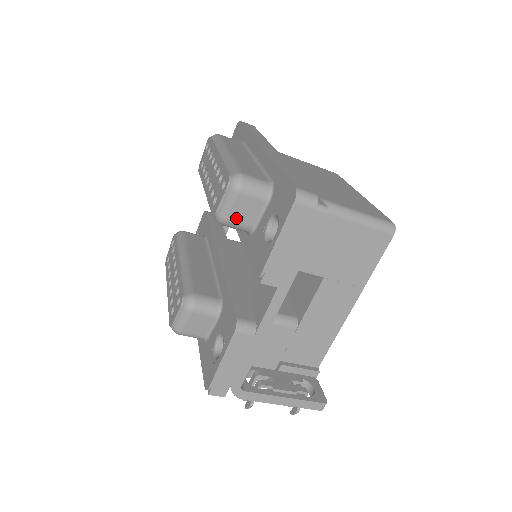
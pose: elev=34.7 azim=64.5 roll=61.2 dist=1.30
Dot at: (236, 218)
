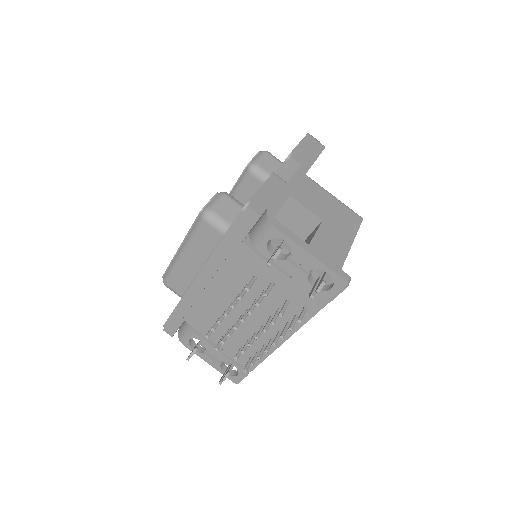
Dot at: (263, 166)
